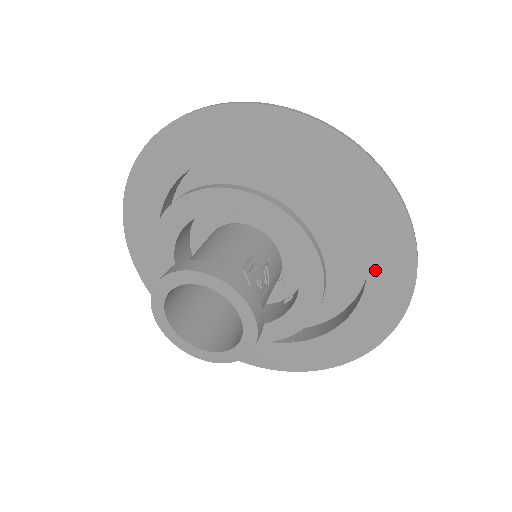
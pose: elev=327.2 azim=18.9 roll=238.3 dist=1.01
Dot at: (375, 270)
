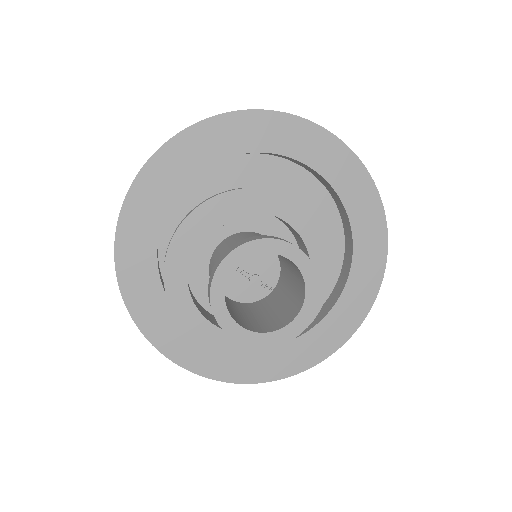
Dot at: (346, 197)
